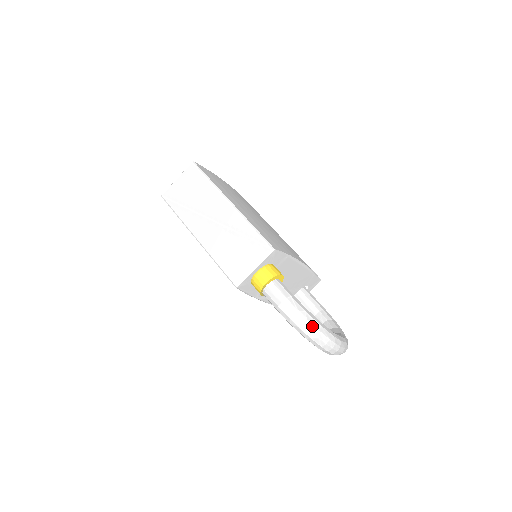
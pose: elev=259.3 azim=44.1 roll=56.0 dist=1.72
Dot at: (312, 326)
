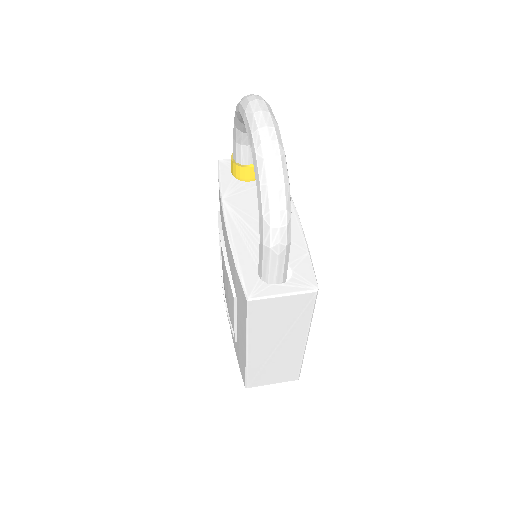
Dot at: occluded
